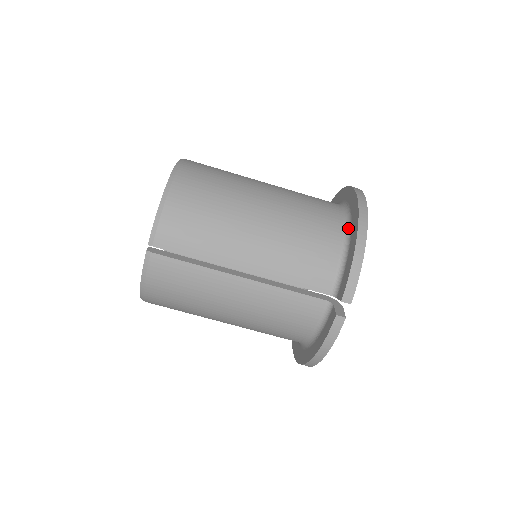
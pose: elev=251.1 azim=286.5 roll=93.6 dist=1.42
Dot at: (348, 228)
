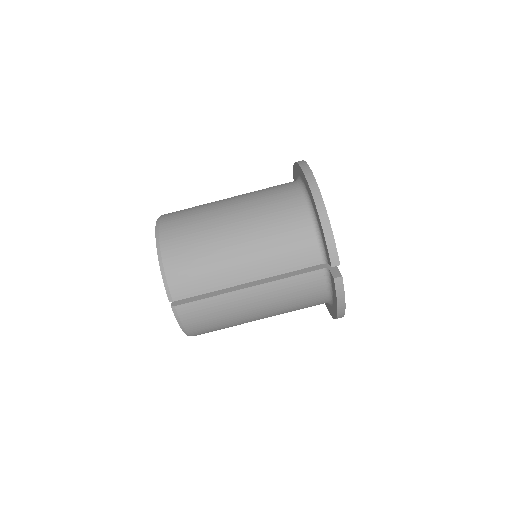
Dot at: (310, 203)
